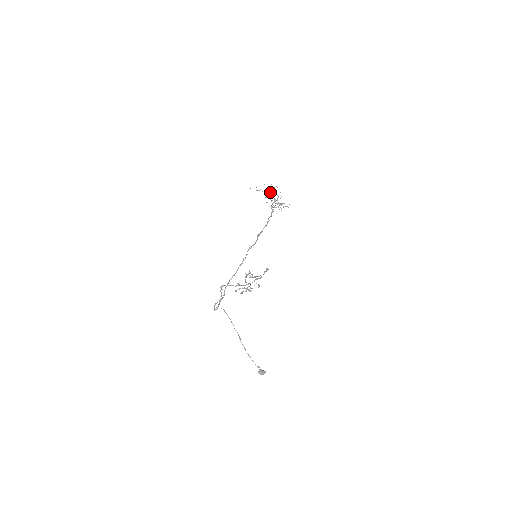
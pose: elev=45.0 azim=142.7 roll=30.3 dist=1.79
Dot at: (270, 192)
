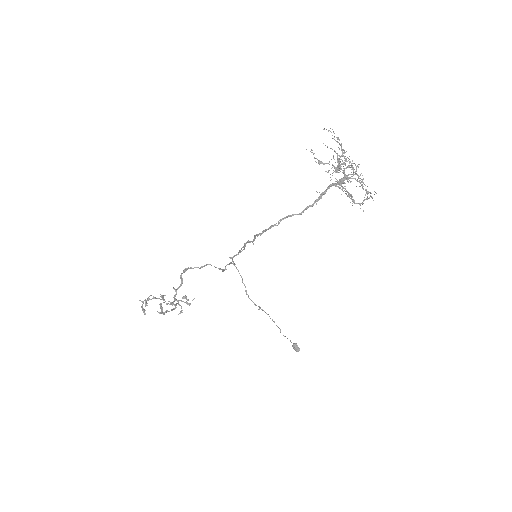
Dot at: (338, 160)
